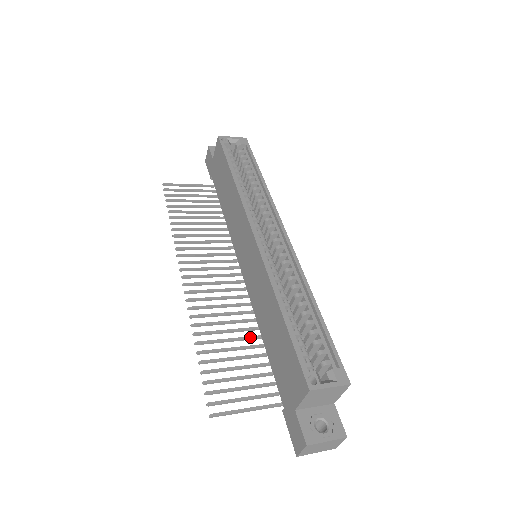
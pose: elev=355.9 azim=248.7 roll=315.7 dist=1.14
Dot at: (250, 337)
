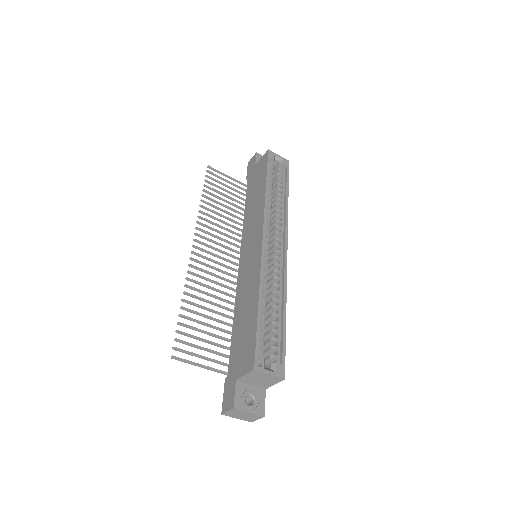
Dot at: (224, 314)
